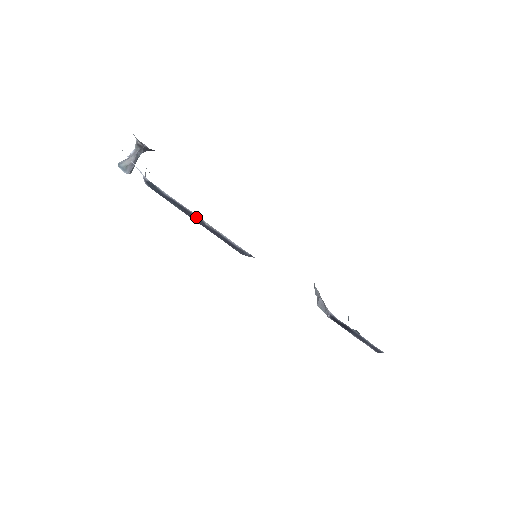
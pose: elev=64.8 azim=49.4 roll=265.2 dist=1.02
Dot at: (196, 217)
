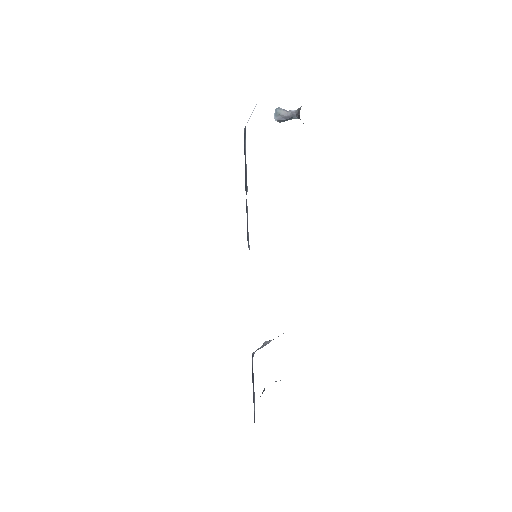
Dot at: occluded
